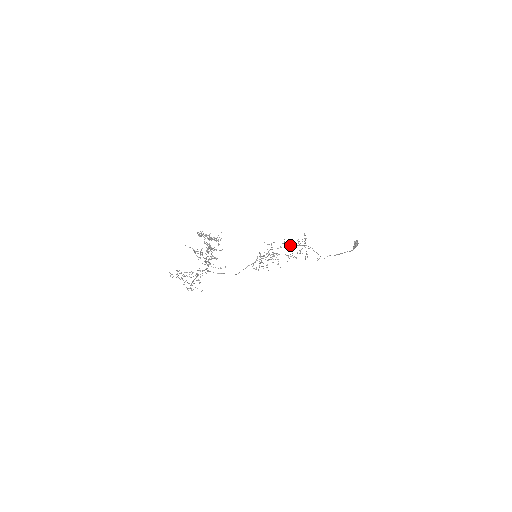
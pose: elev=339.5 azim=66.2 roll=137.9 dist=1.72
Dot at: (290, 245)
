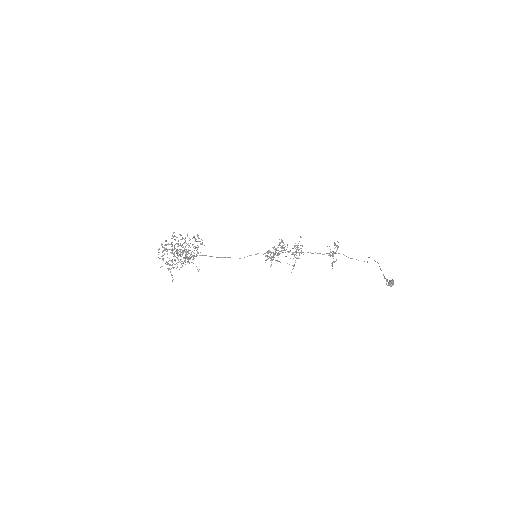
Dot at: (310, 252)
